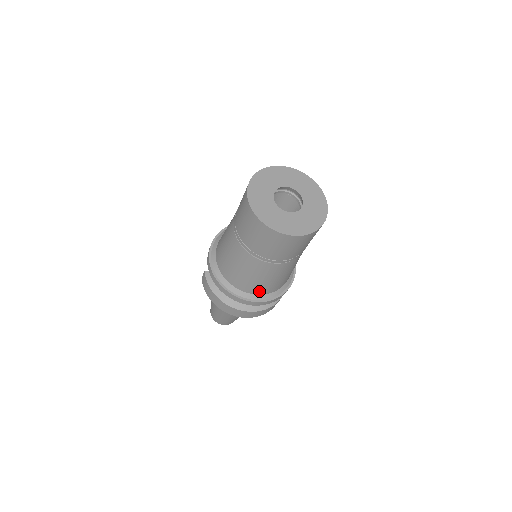
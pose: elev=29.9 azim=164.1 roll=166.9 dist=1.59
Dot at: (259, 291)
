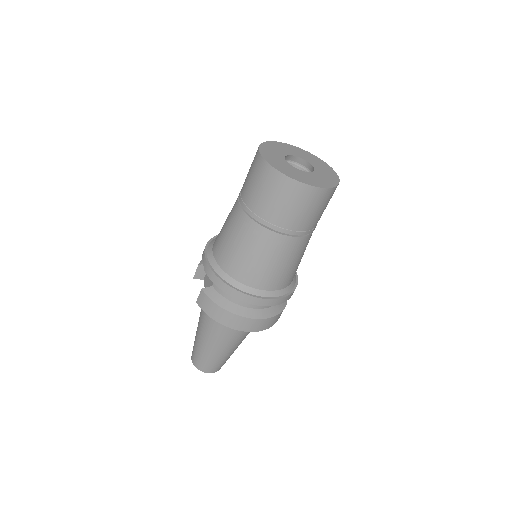
Dot at: (277, 285)
